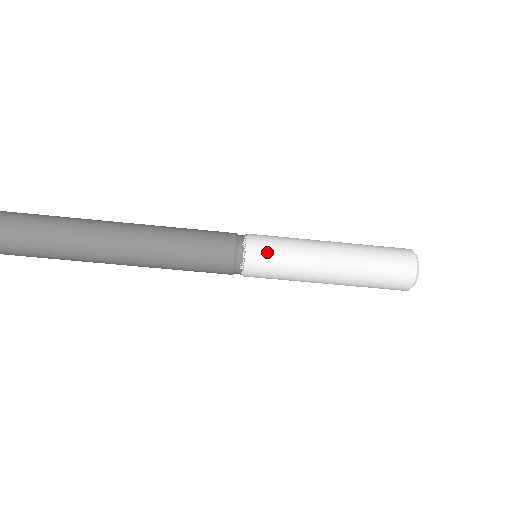
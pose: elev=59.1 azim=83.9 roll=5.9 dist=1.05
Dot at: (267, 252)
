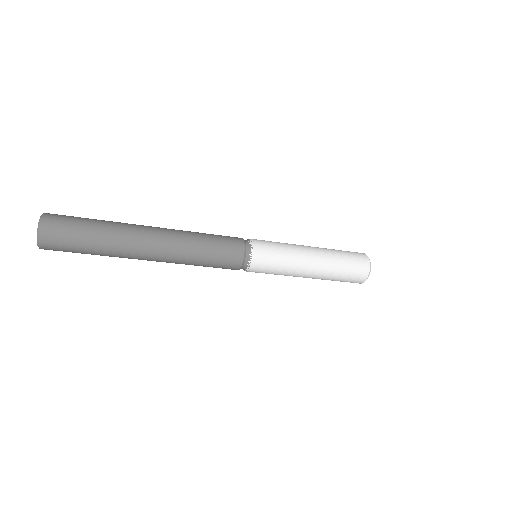
Dot at: occluded
